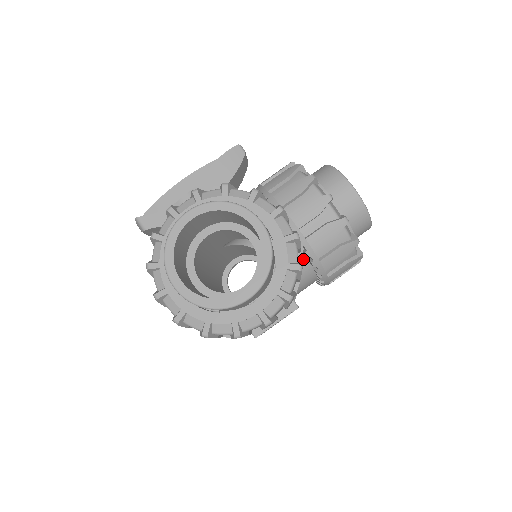
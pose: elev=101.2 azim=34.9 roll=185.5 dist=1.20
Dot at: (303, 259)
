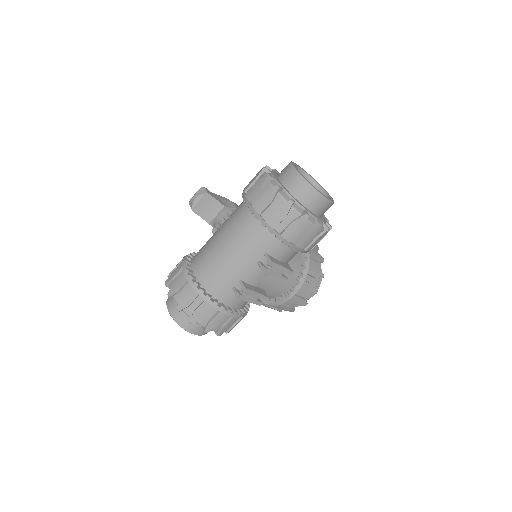
Dot at: (299, 259)
